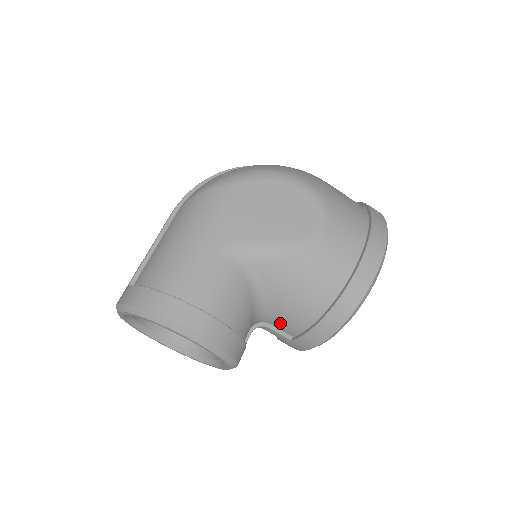
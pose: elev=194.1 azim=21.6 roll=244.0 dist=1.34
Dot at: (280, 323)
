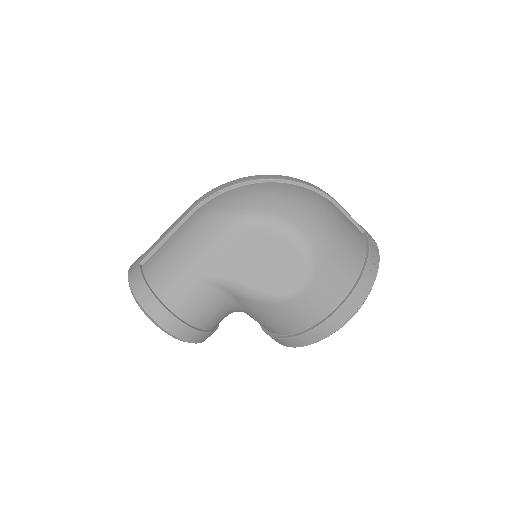
Dot at: occluded
